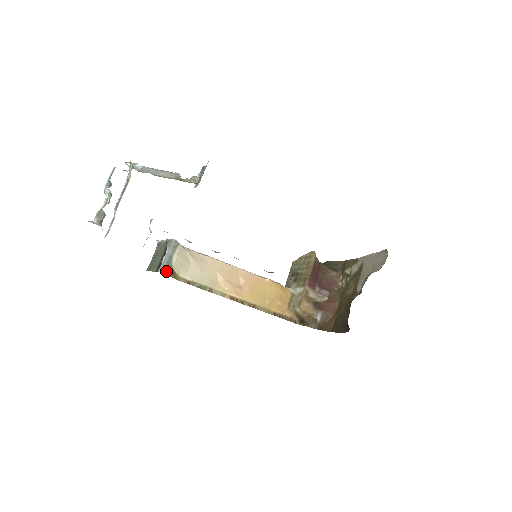
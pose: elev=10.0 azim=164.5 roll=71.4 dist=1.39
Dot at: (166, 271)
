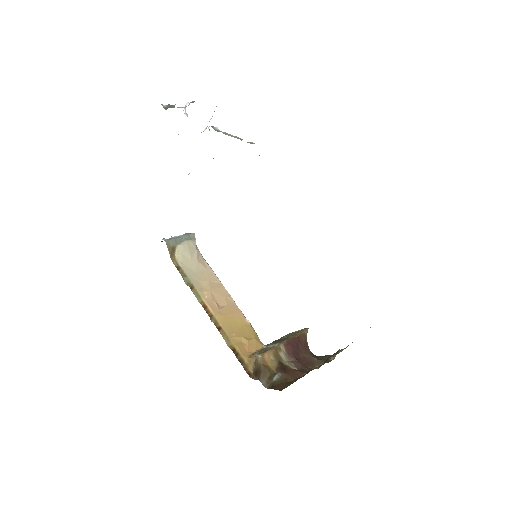
Dot at: (169, 243)
